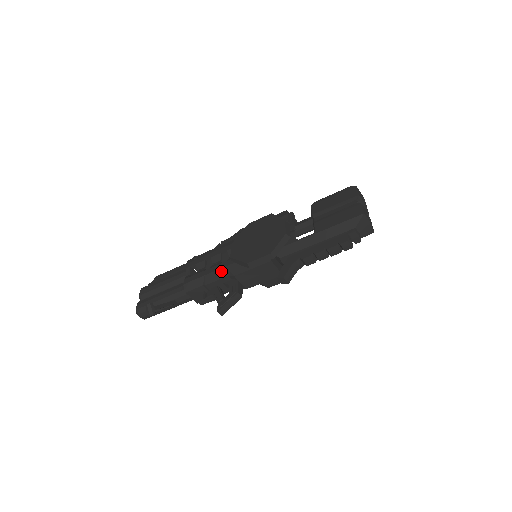
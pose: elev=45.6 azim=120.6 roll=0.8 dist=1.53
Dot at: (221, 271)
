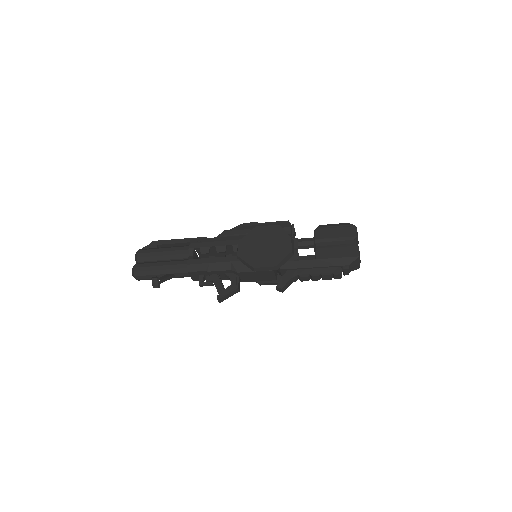
Dot at: (226, 264)
